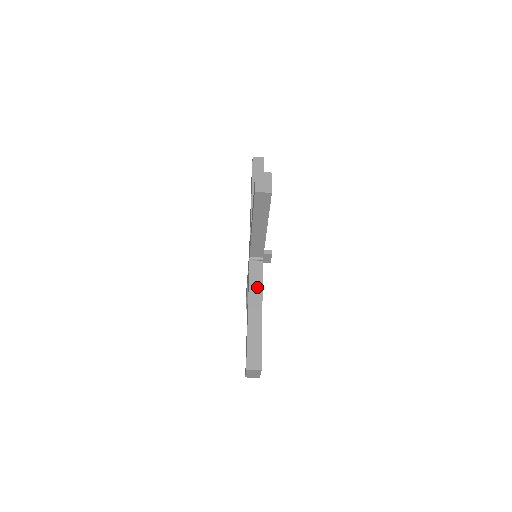
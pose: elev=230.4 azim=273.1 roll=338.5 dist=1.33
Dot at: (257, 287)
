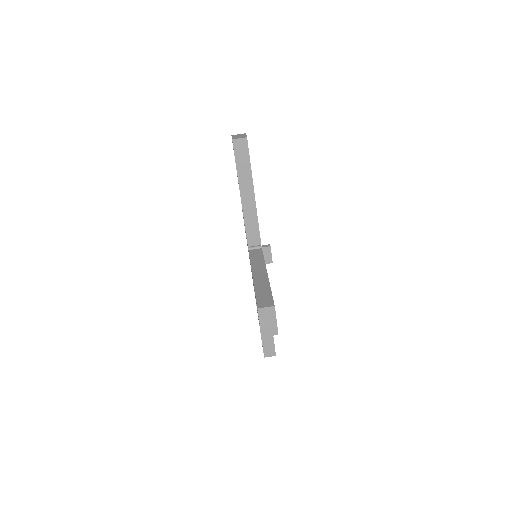
Dot at: (259, 261)
